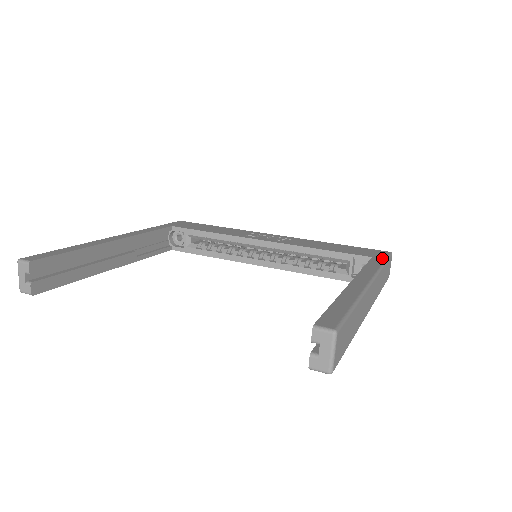
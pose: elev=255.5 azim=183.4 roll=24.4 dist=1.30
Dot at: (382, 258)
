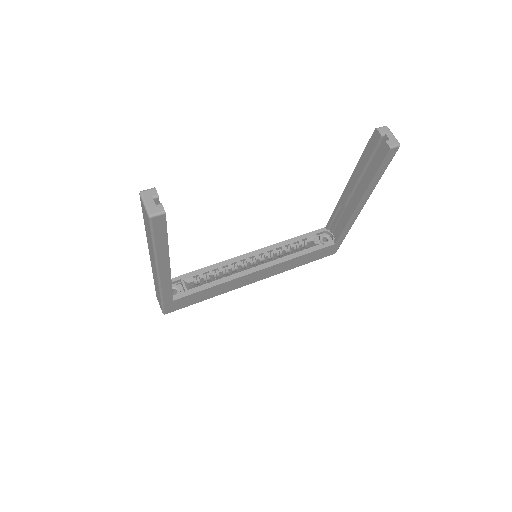
Dot at: occluded
